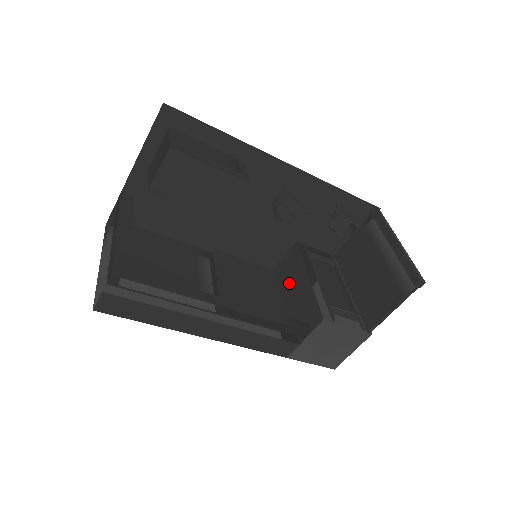
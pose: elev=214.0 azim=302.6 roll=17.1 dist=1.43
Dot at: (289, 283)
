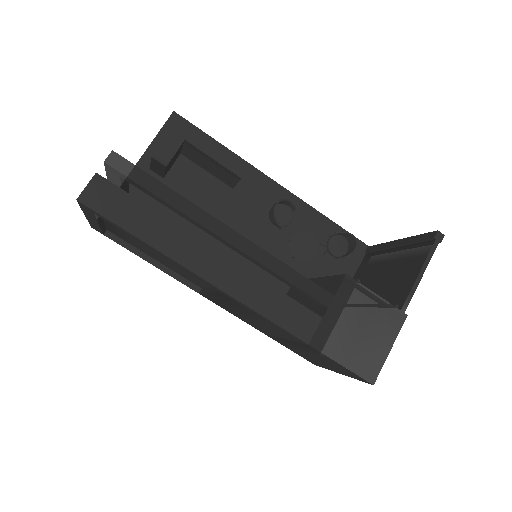
Dot at: occluded
